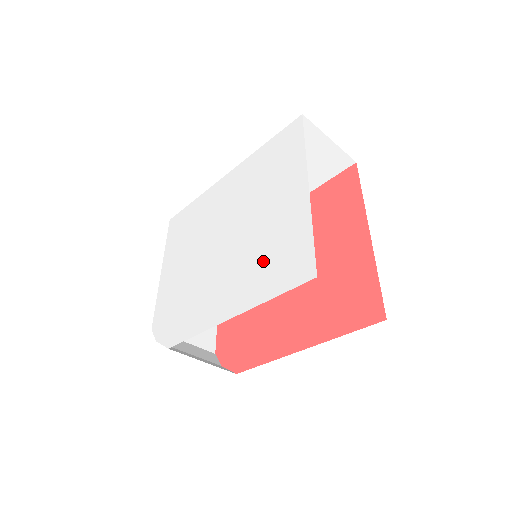
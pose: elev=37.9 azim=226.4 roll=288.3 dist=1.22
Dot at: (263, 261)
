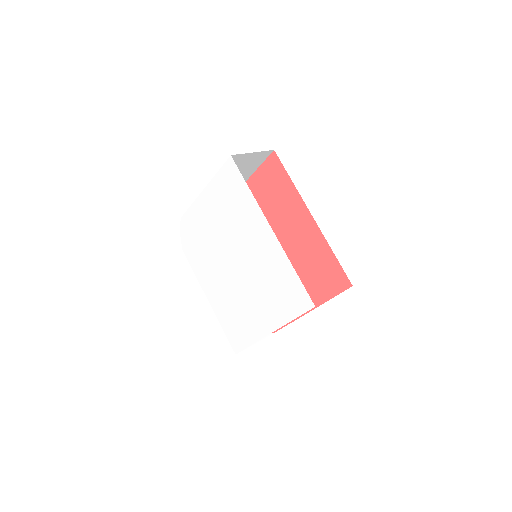
Dot at: (233, 313)
